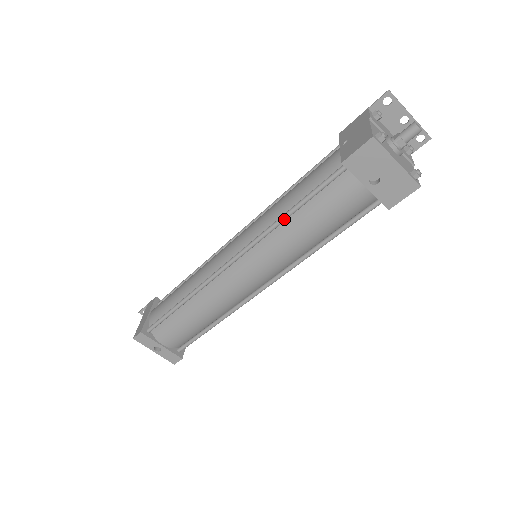
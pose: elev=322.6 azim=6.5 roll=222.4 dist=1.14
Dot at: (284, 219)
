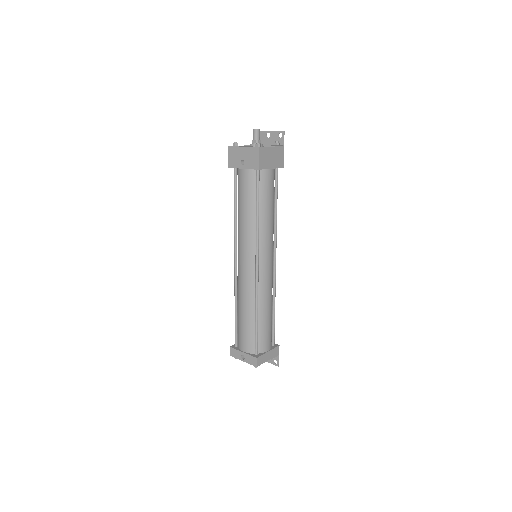
Dot at: (235, 216)
